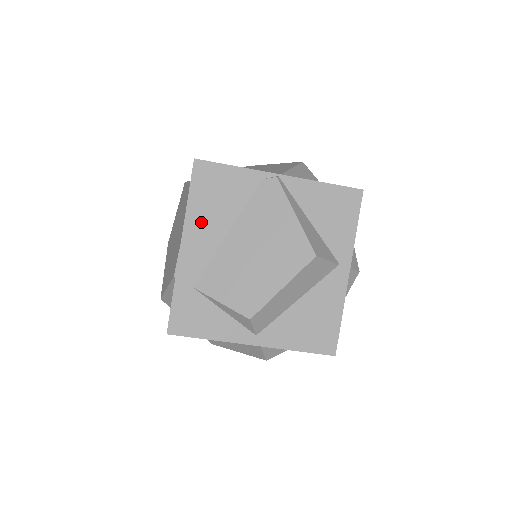
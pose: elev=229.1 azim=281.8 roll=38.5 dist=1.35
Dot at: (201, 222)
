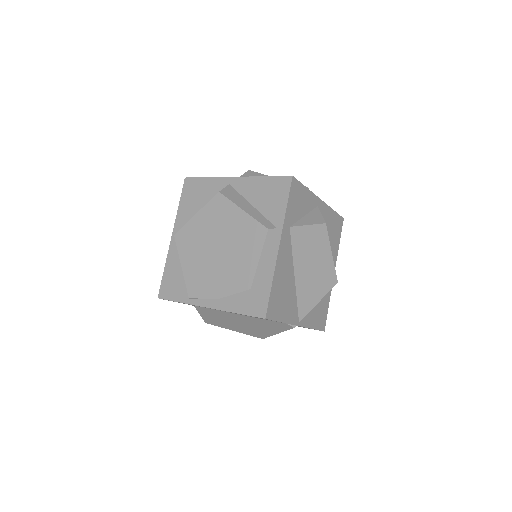
Dot at: occluded
